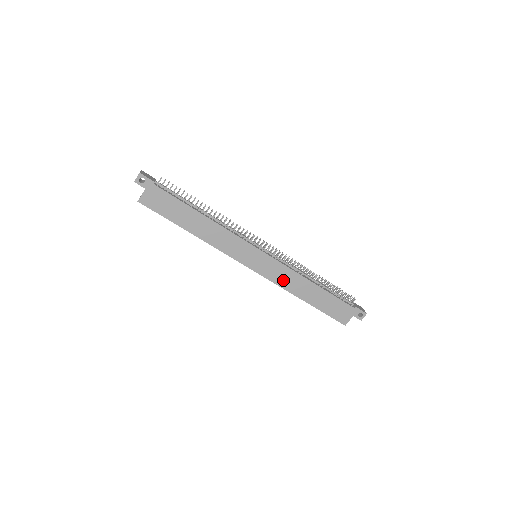
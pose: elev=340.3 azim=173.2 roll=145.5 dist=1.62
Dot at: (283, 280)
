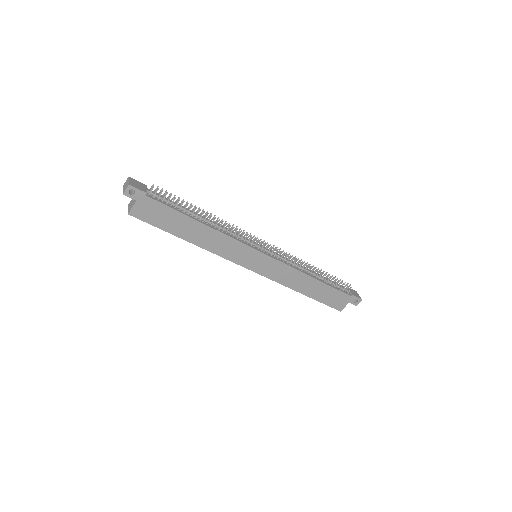
Dot at: (283, 278)
